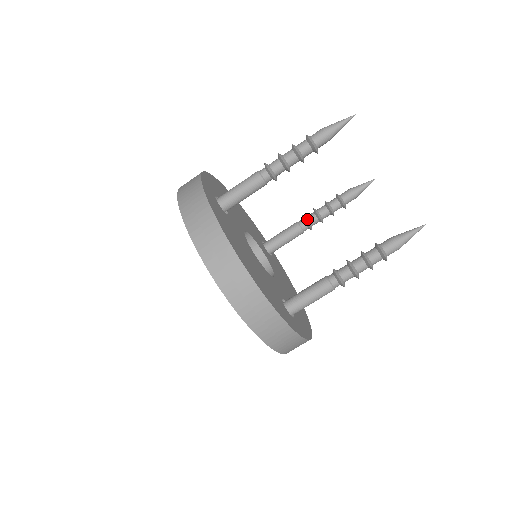
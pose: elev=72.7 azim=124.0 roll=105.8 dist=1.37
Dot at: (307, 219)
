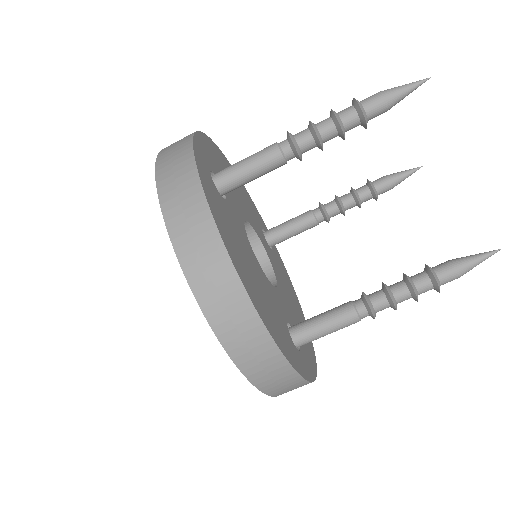
Dot at: (325, 208)
